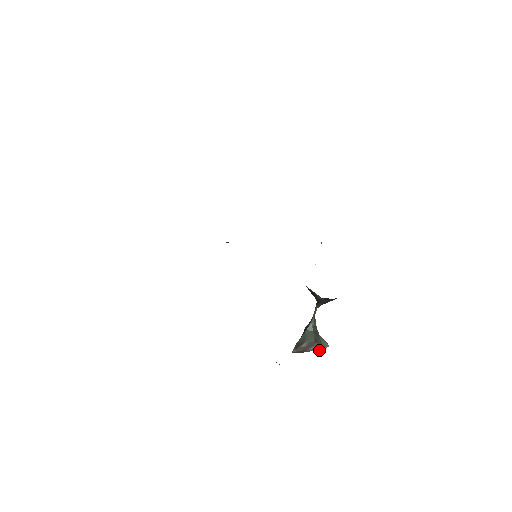
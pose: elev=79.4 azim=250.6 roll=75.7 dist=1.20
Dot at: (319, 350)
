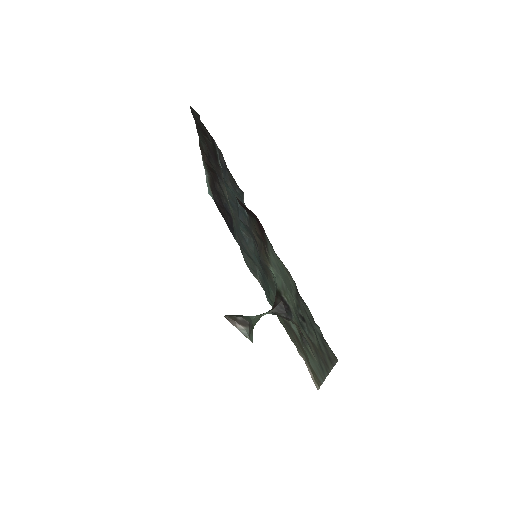
Dot at: (245, 335)
